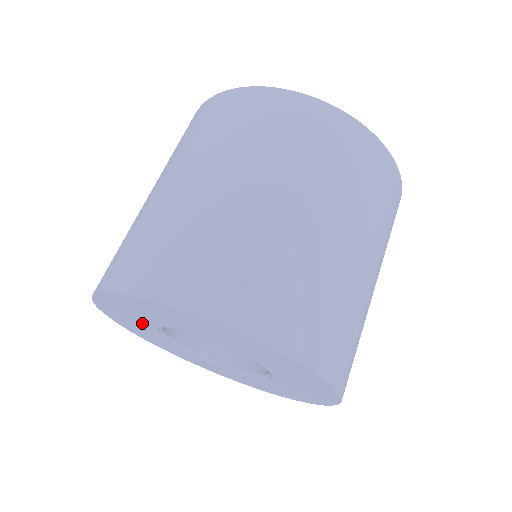
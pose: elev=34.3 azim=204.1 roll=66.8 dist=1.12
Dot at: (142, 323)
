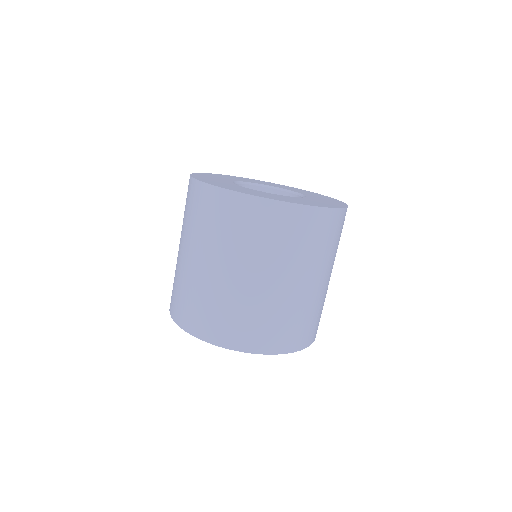
Dot at: occluded
